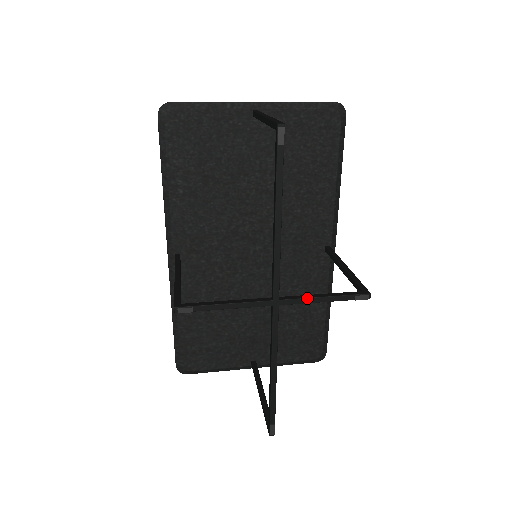
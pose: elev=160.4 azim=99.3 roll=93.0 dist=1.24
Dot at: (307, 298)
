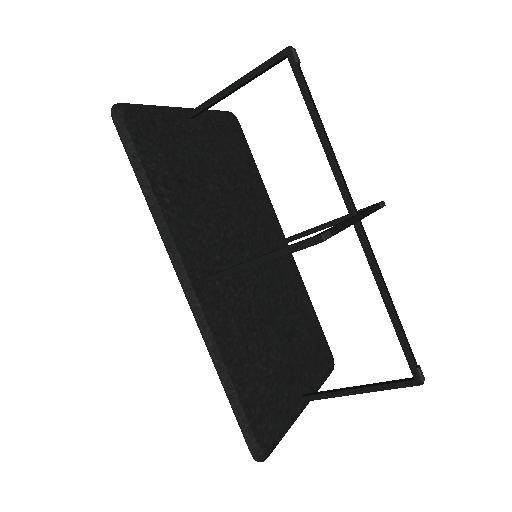
Dot at: (366, 210)
